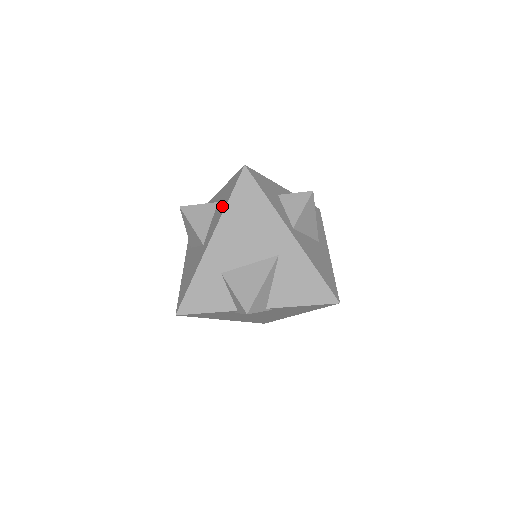
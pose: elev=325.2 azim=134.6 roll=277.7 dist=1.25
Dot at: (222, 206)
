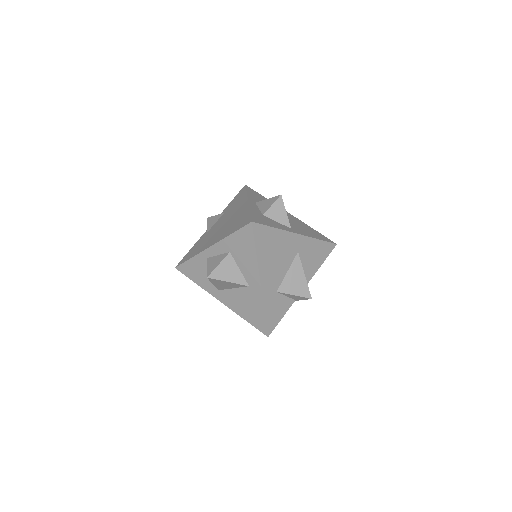
Dot at: (248, 256)
